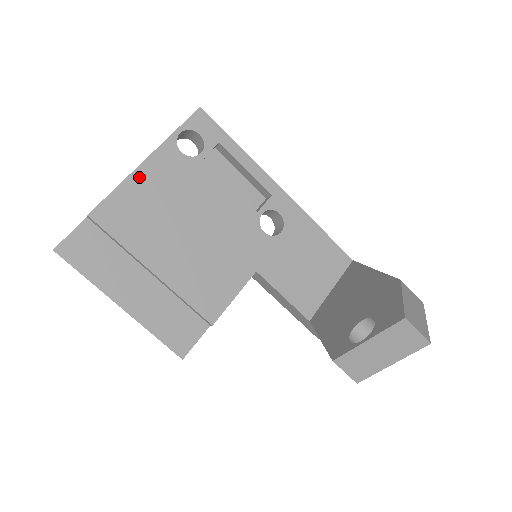
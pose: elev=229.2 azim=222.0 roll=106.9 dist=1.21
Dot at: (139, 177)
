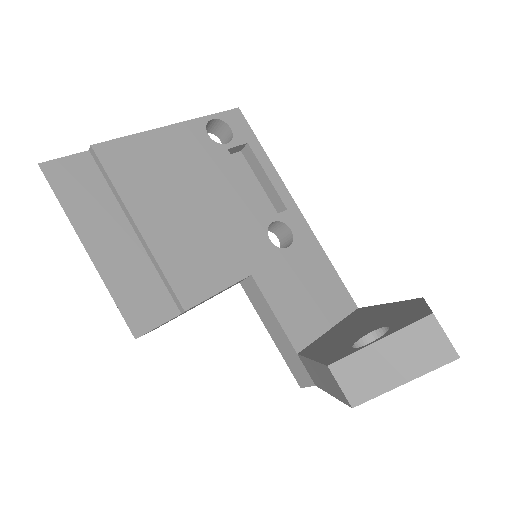
Dot at: (158, 136)
